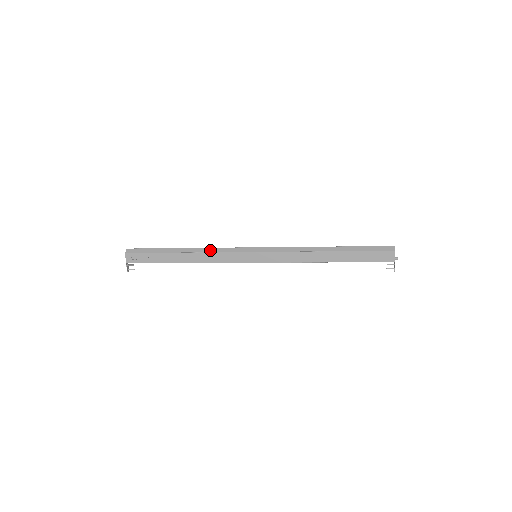
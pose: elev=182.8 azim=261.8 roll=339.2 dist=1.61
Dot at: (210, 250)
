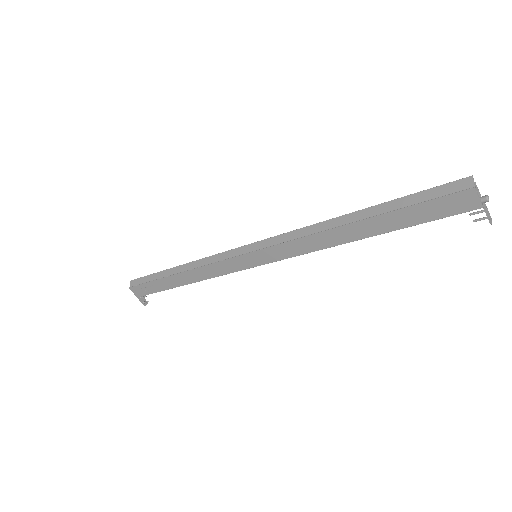
Dot at: (202, 262)
